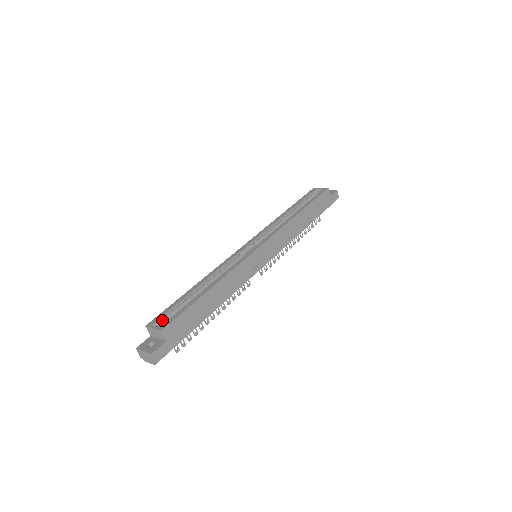
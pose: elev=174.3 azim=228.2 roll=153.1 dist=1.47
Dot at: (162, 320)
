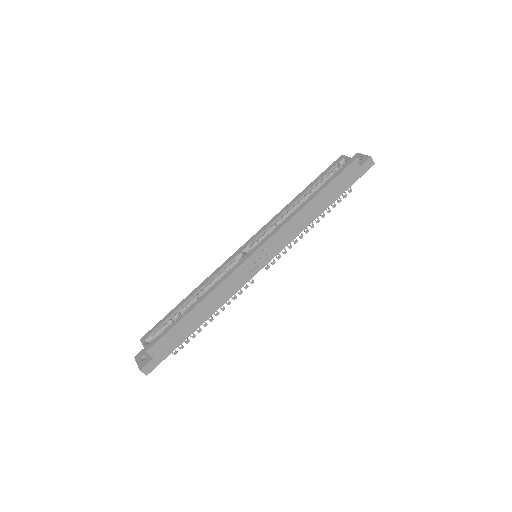
Dot at: (153, 335)
